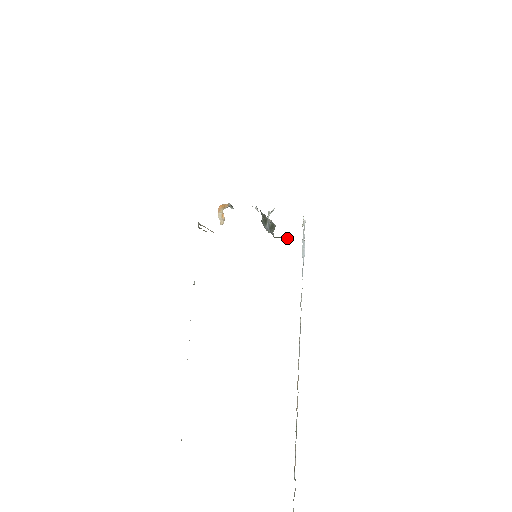
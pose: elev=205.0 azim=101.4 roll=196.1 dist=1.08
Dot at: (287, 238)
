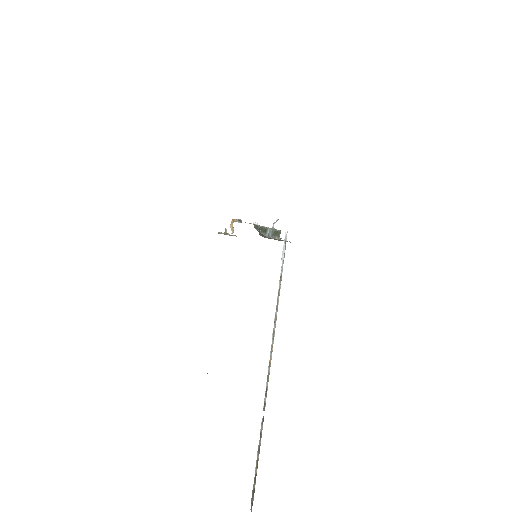
Dot at: occluded
